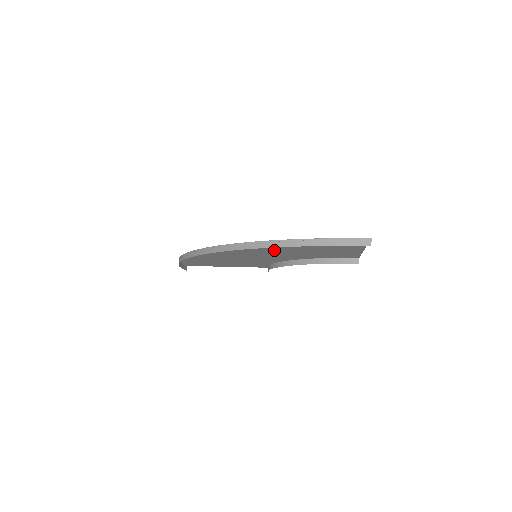
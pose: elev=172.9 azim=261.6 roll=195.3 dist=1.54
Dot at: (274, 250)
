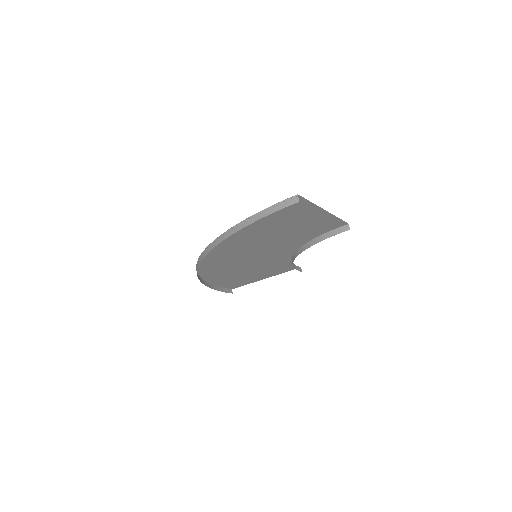
Dot at: (255, 243)
